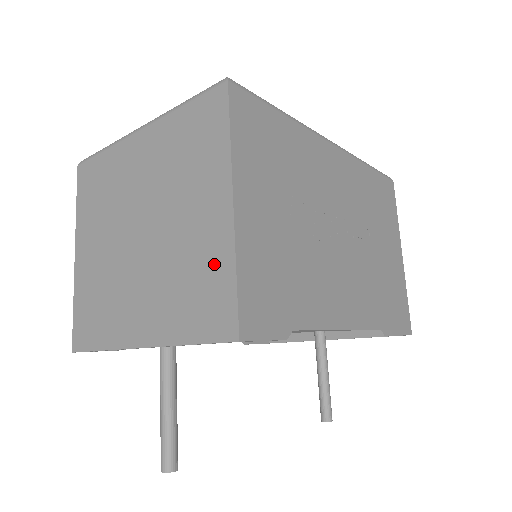
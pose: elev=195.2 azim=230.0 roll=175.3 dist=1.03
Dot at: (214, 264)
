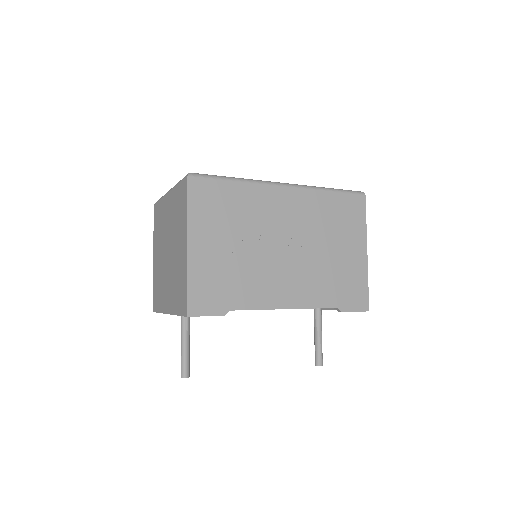
Dot at: (183, 276)
